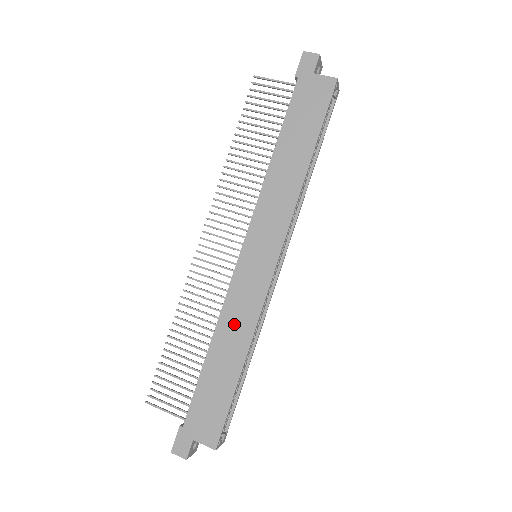
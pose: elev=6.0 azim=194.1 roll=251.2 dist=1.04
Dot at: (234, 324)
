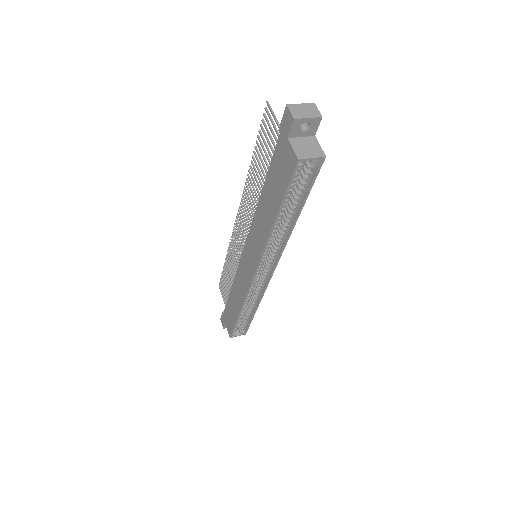
Dot at: (238, 288)
